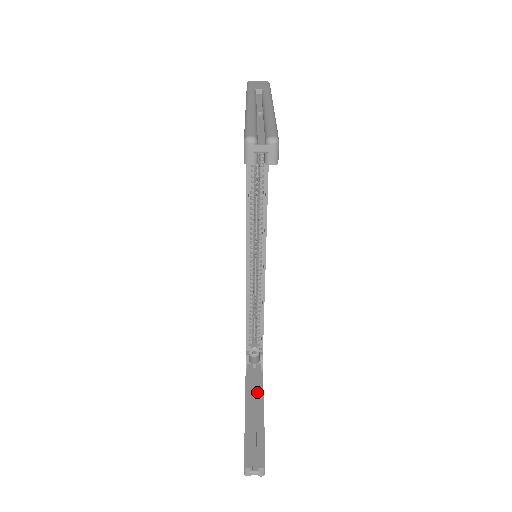
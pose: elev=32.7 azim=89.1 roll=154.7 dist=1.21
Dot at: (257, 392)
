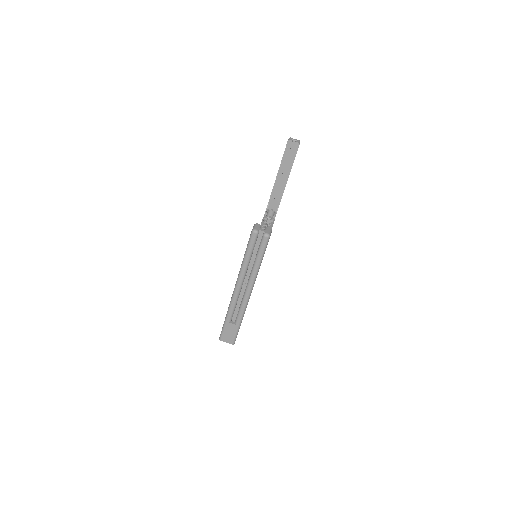
Dot at: occluded
